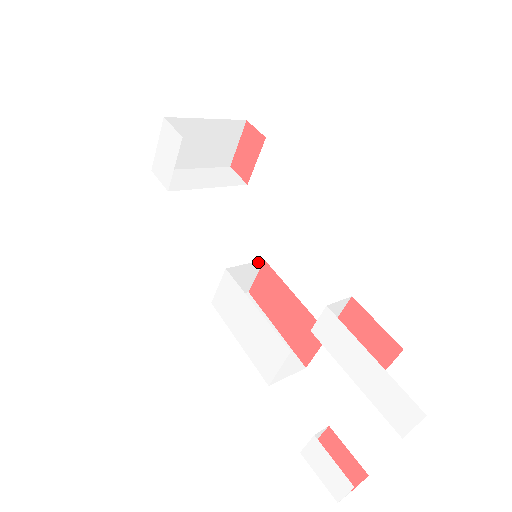
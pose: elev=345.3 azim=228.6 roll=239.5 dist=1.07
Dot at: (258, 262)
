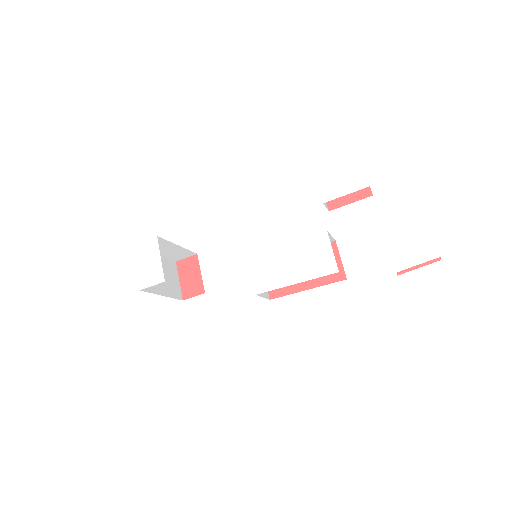
Dot at: occluded
